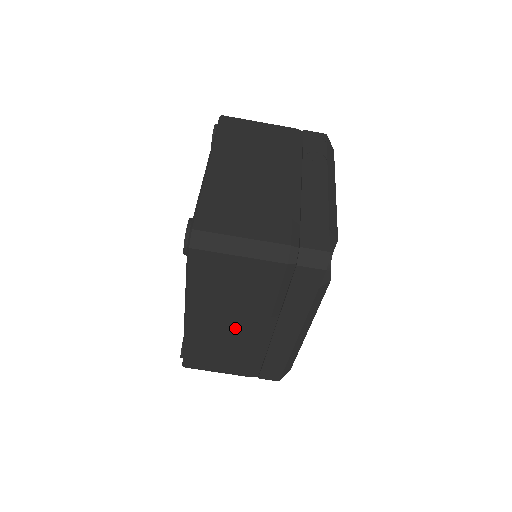
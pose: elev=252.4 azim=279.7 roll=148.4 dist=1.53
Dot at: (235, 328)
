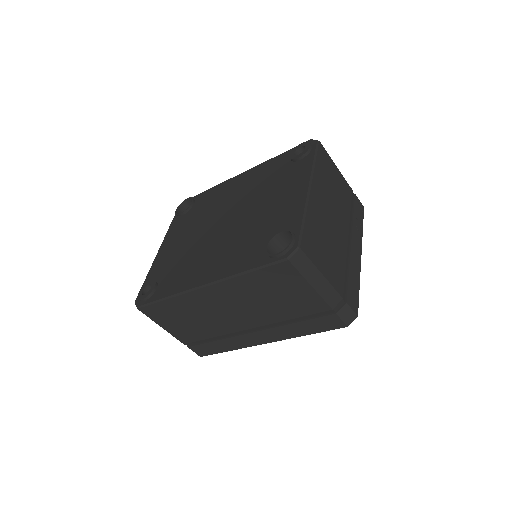
Dot at: (230, 314)
